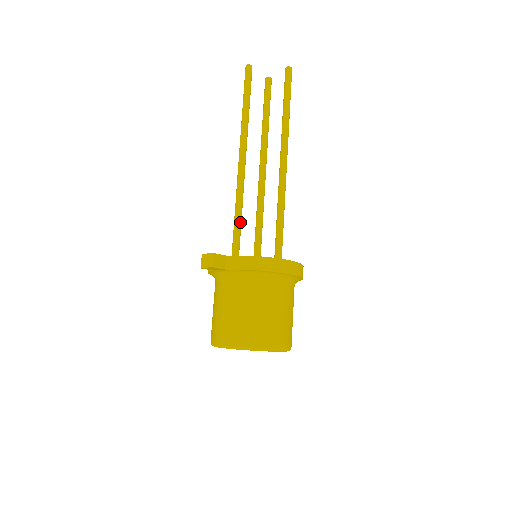
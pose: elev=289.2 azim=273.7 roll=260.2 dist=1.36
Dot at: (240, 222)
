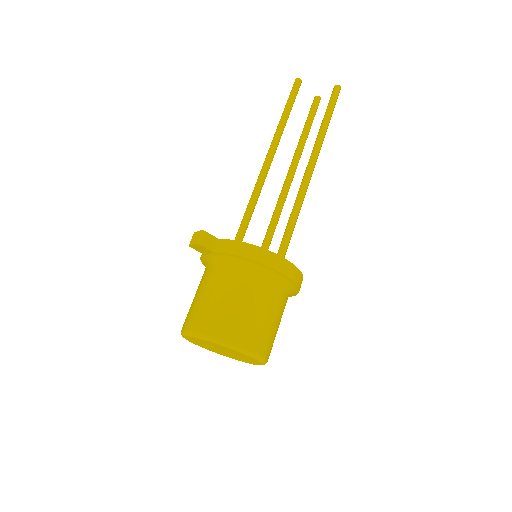
Dot at: (249, 219)
